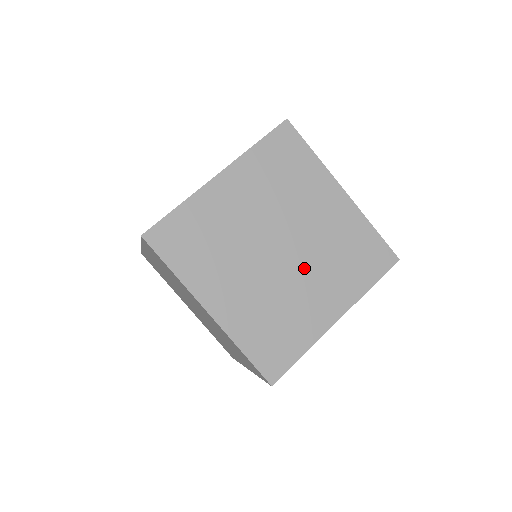
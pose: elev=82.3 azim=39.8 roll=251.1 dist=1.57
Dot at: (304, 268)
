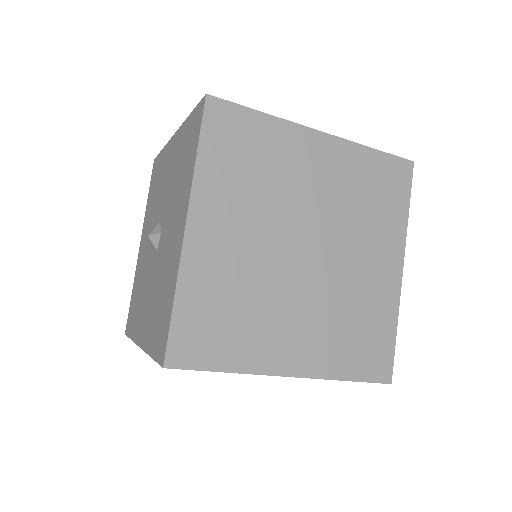
Dot at: occluded
